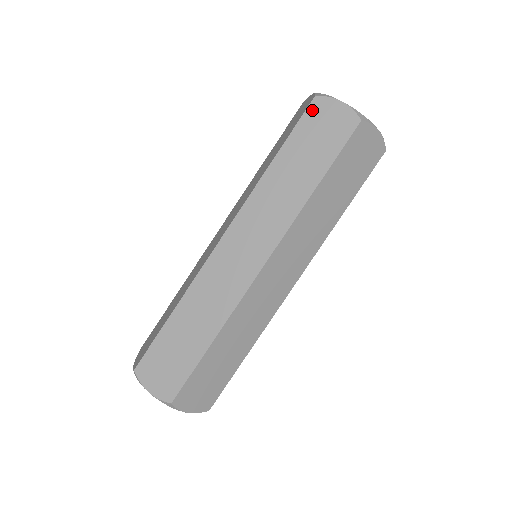
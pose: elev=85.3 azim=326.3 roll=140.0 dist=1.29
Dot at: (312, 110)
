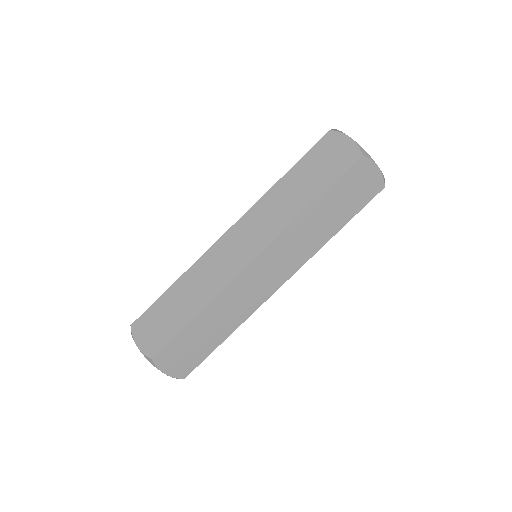
Dot at: (356, 167)
